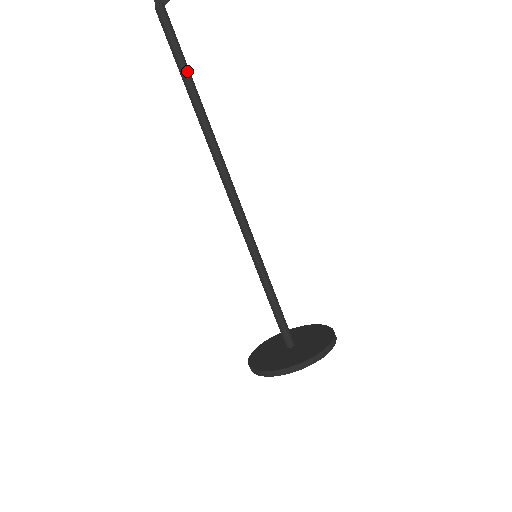
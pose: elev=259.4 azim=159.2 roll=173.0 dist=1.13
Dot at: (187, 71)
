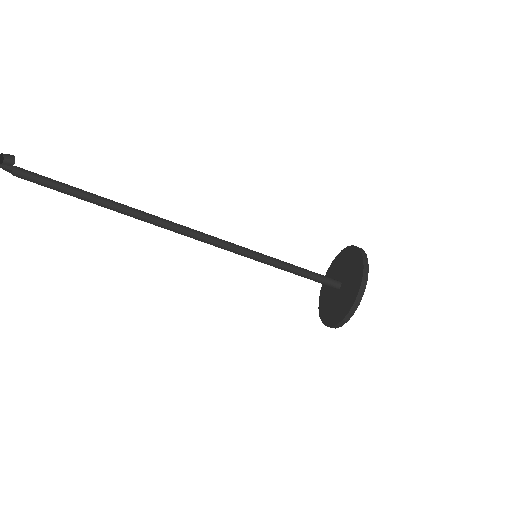
Dot at: (79, 194)
